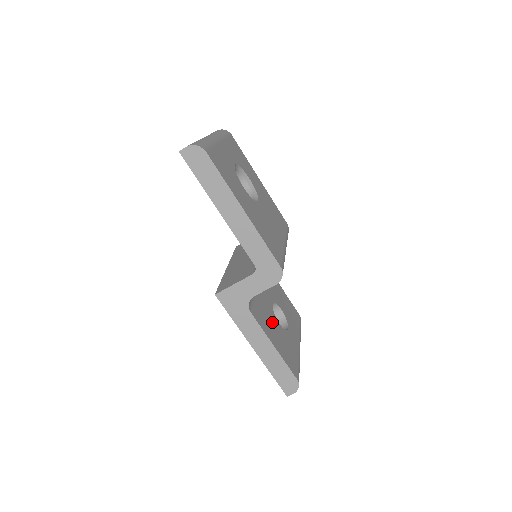
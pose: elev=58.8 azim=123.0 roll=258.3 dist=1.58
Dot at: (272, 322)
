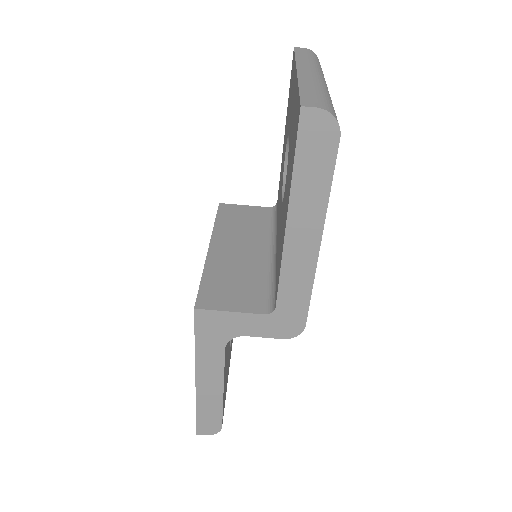
Dot at: (228, 345)
